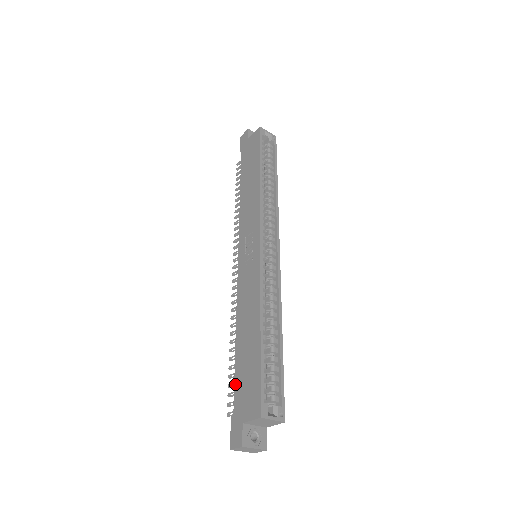
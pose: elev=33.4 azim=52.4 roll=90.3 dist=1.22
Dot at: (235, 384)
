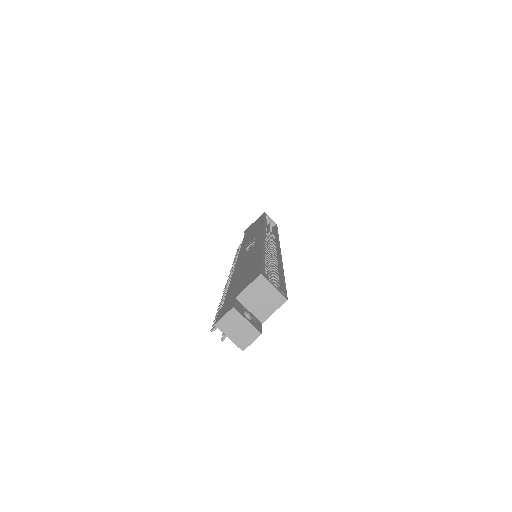
Dot at: (227, 294)
